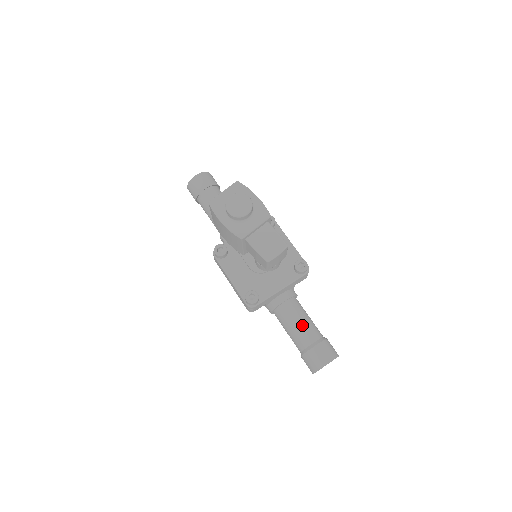
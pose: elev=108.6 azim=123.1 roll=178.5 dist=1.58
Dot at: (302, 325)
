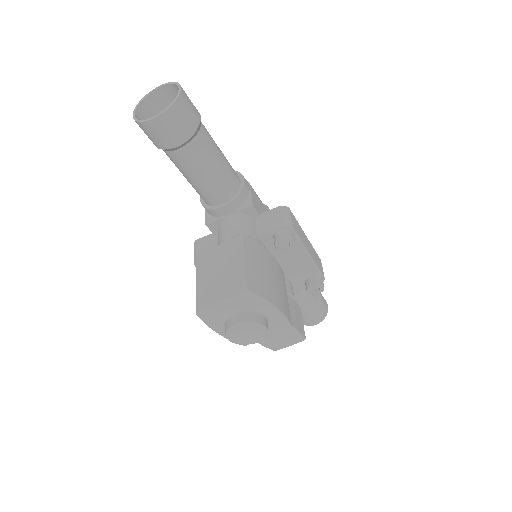
Dot at: (298, 300)
